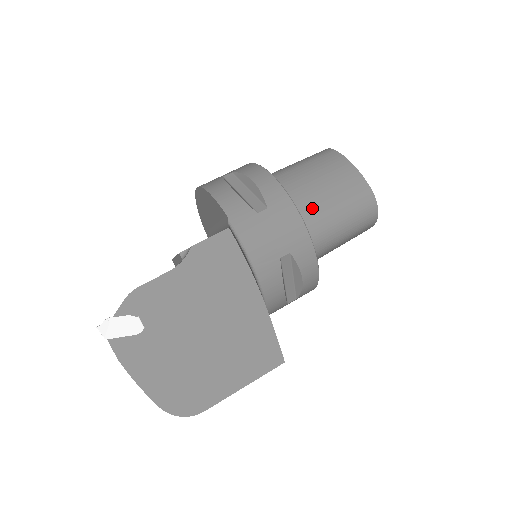
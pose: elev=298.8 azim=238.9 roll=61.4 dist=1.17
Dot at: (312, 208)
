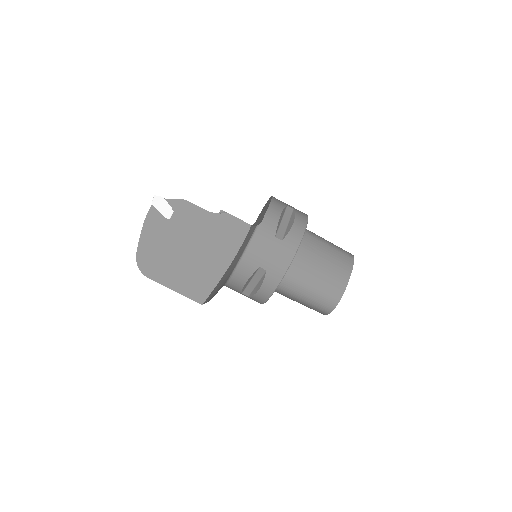
Dot at: (304, 267)
